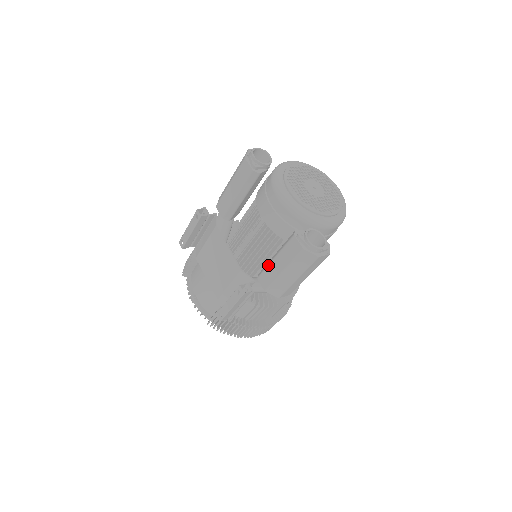
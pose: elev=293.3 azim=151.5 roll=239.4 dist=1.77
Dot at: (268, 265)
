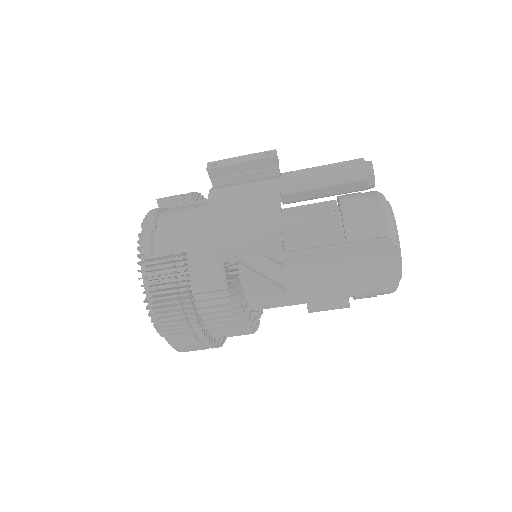
Dot at: (315, 247)
